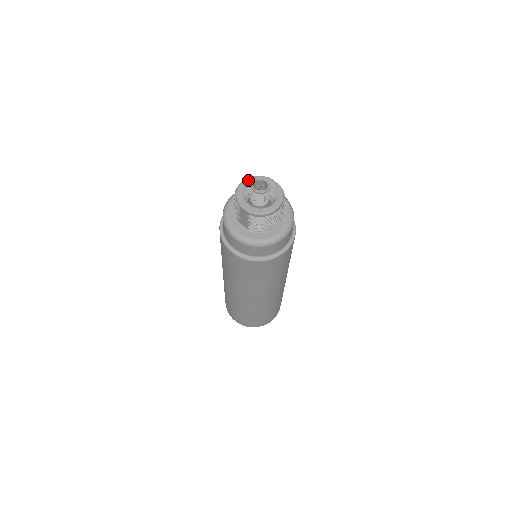
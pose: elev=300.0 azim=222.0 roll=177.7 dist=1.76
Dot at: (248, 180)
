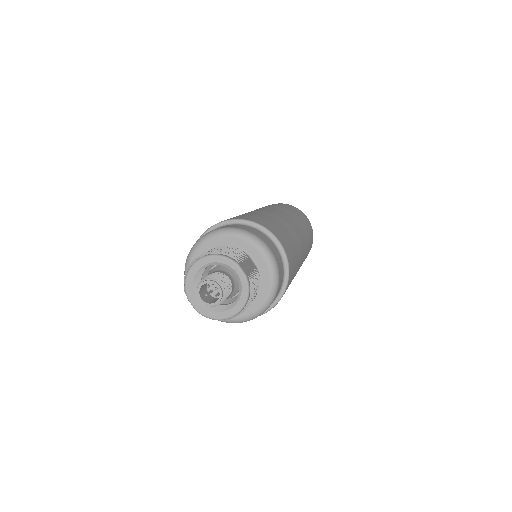
Dot at: (205, 260)
